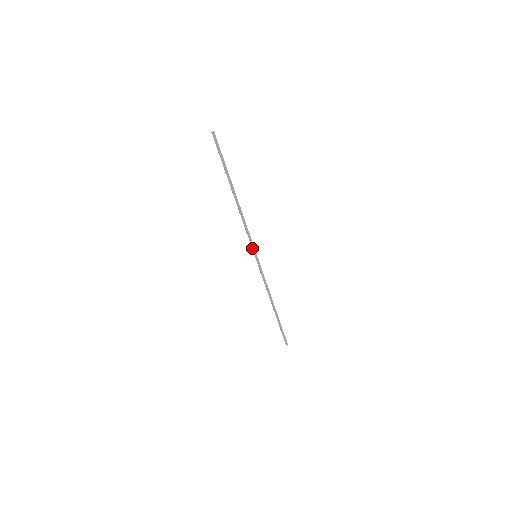
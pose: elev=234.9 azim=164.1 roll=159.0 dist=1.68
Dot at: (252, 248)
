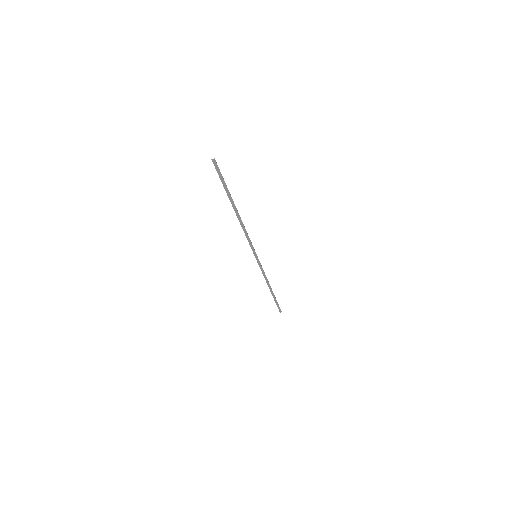
Dot at: (252, 250)
